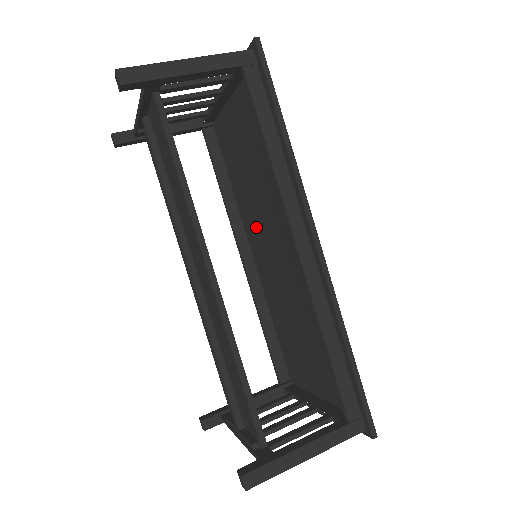
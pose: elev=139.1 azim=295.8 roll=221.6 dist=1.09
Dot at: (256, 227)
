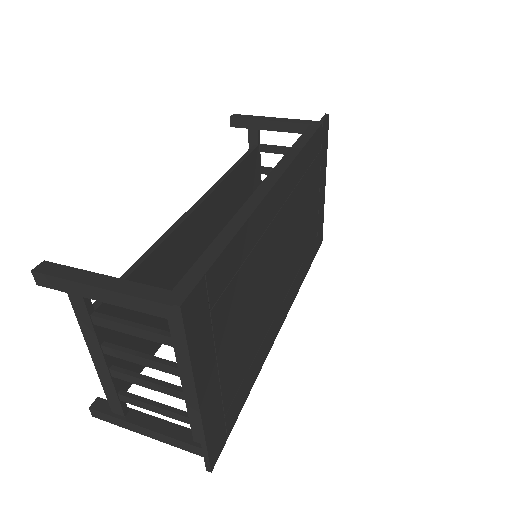
Dot at: occluded
